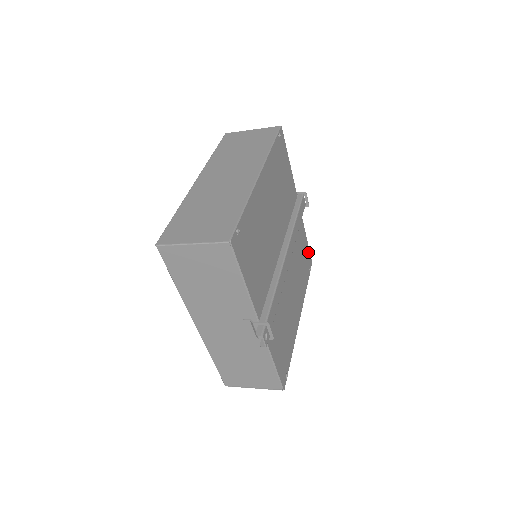
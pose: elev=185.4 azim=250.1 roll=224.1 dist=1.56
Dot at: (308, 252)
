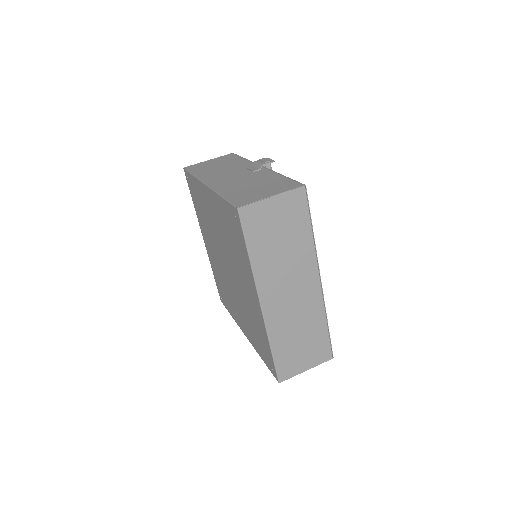
Dot at: occluded
